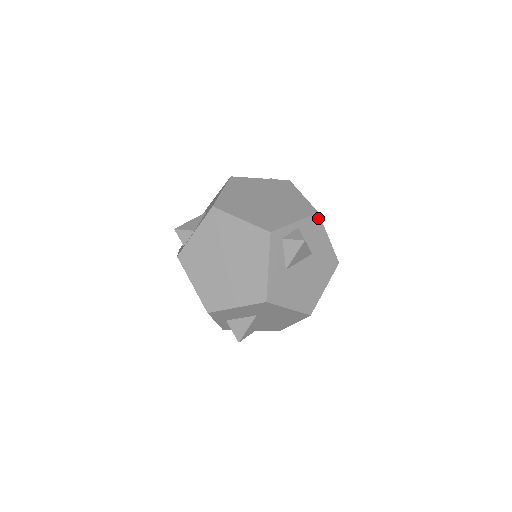
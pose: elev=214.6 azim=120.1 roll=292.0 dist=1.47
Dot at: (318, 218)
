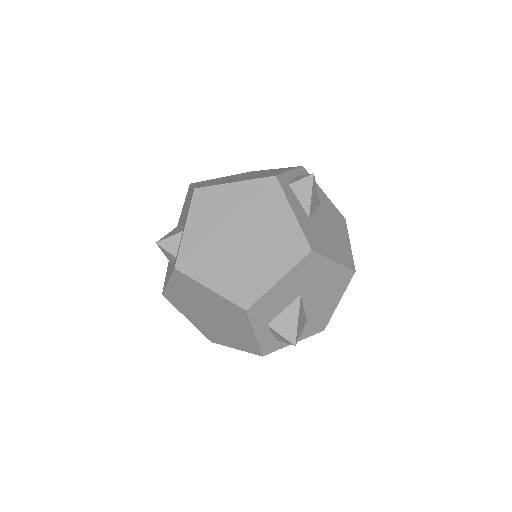
Dot at: (305, 171)
